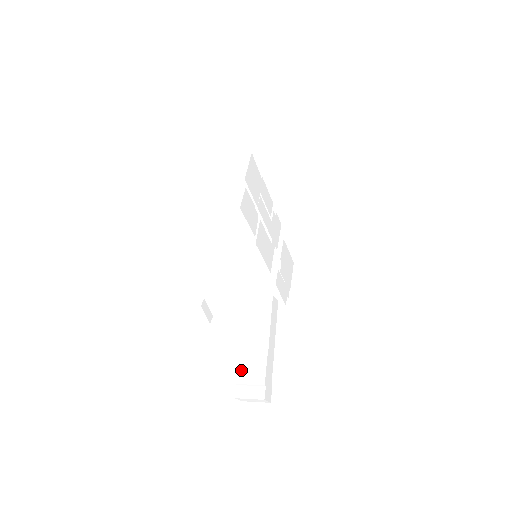
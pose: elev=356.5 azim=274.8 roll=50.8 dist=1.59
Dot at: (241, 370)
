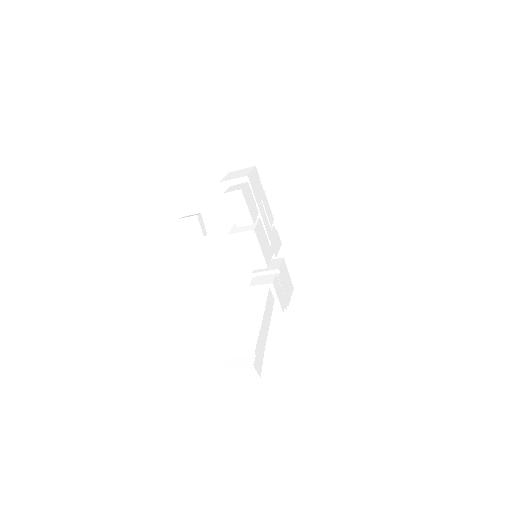
Dot at: (233, 344)
